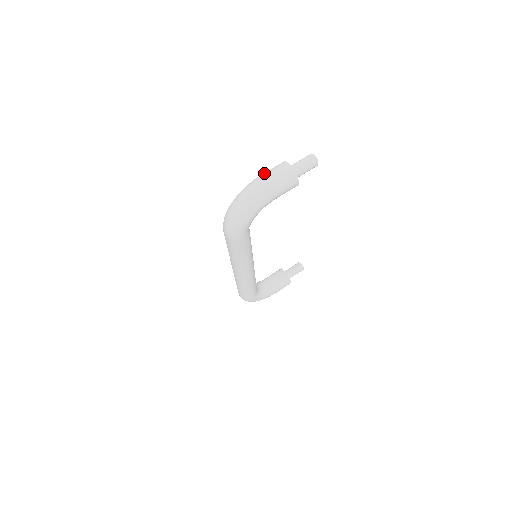
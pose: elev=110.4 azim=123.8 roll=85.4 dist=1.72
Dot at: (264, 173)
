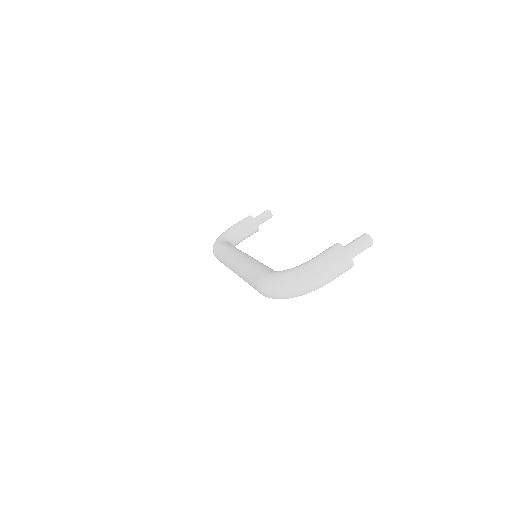
Dot at: (324, 262)
